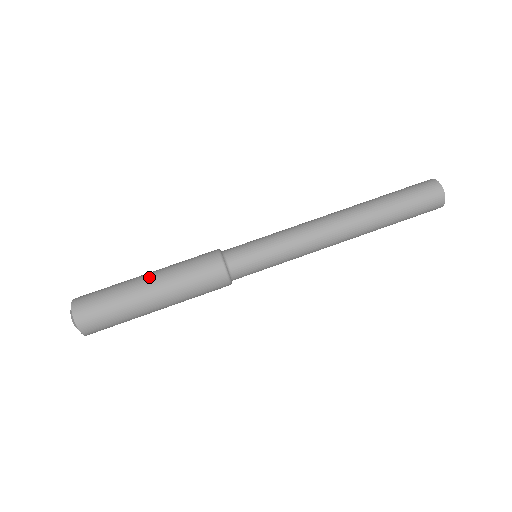
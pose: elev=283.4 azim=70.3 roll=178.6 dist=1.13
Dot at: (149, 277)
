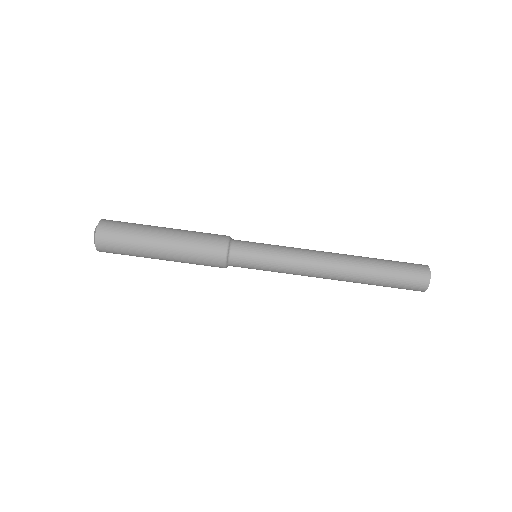
Dot at: (164, 238)
